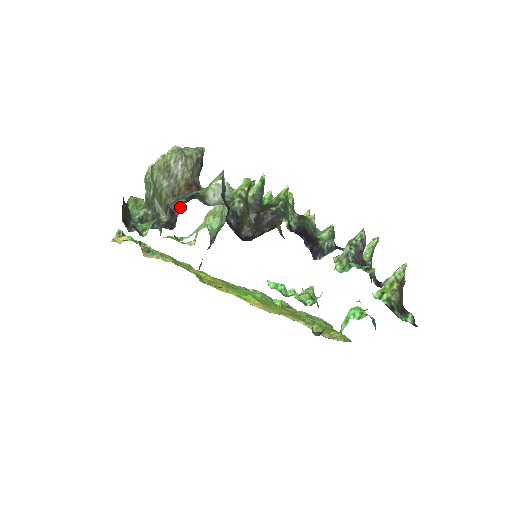
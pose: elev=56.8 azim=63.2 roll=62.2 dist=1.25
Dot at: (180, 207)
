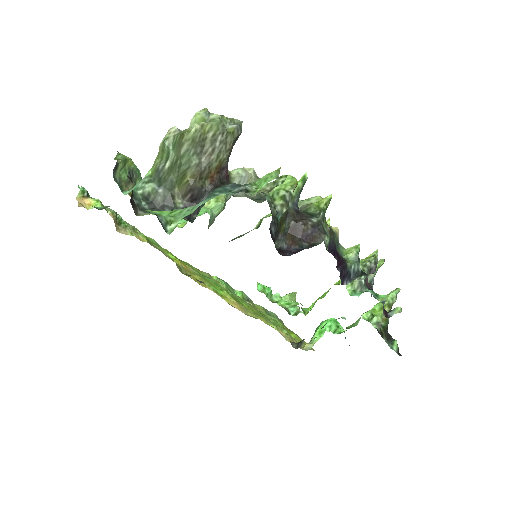
Dot at: (205, 194)
